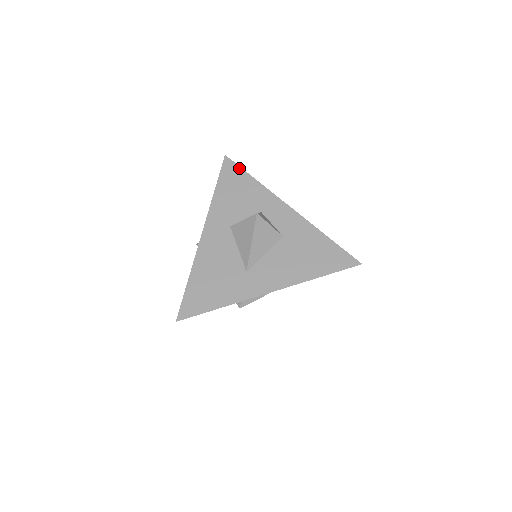
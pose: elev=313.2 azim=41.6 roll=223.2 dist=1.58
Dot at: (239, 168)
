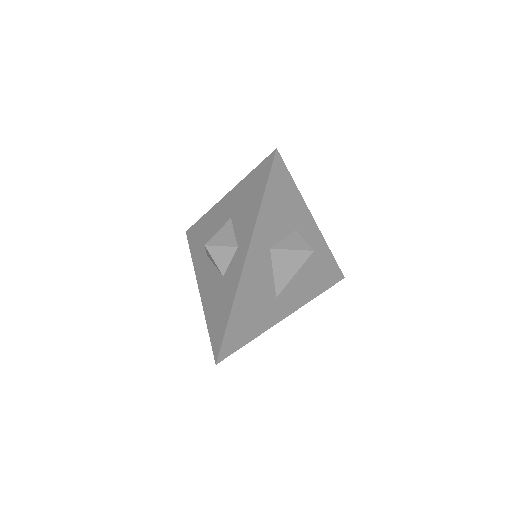
Dot at: (287, 170)
